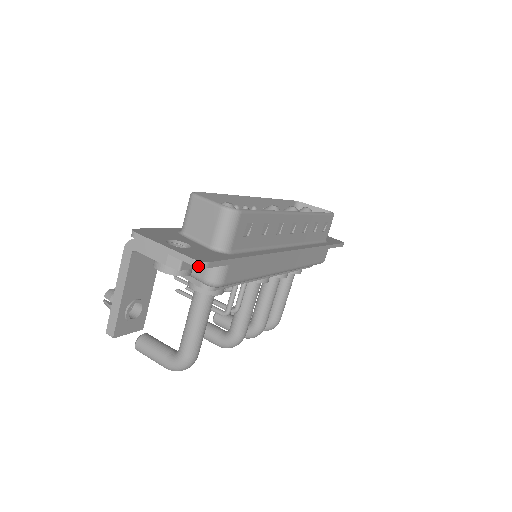
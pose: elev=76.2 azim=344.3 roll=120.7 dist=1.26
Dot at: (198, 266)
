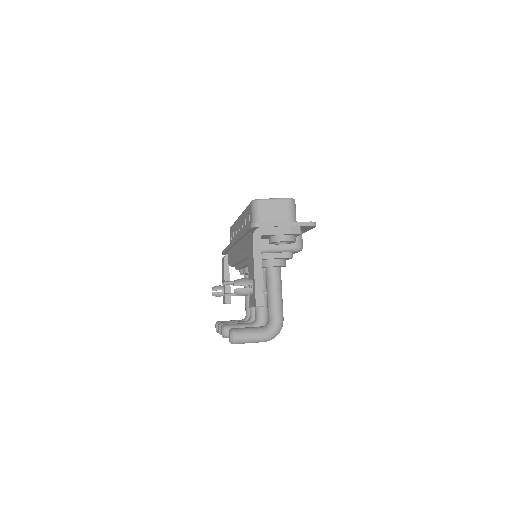
Dot at: (314, 225)
